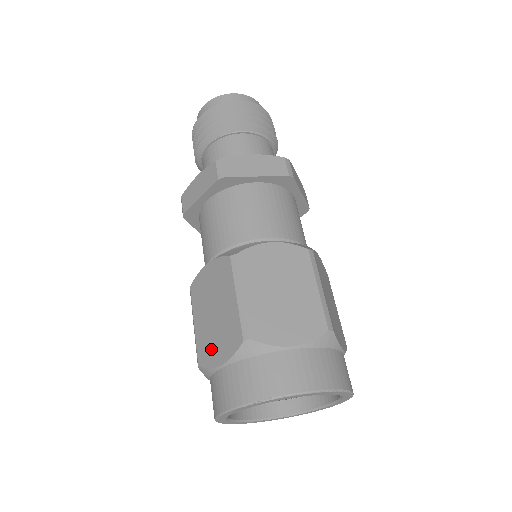
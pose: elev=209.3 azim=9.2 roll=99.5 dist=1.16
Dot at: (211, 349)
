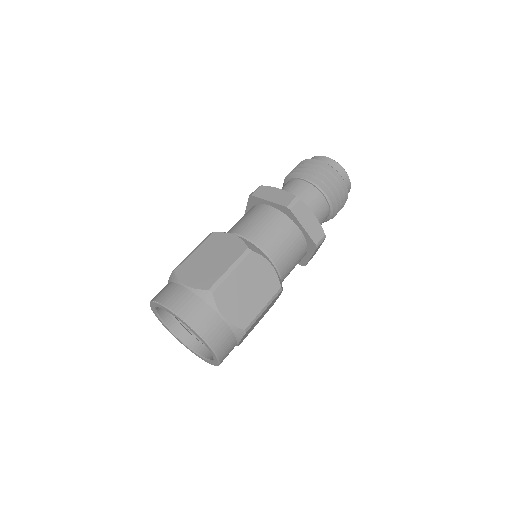
Dot at: occluded
